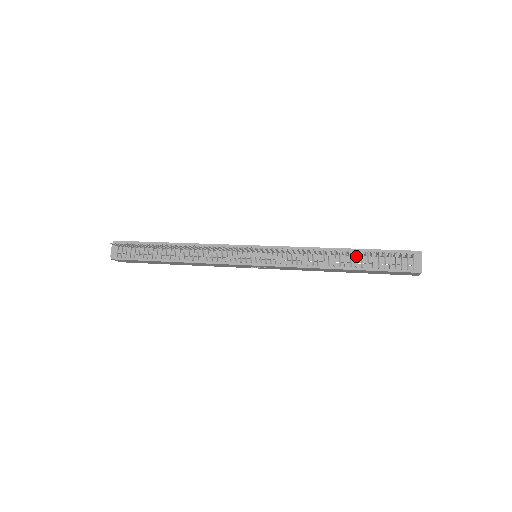
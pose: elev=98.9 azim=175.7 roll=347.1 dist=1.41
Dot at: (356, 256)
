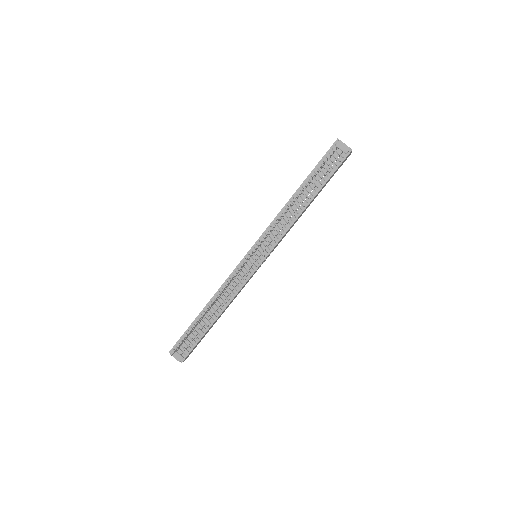
Dot at: (308, 186)
